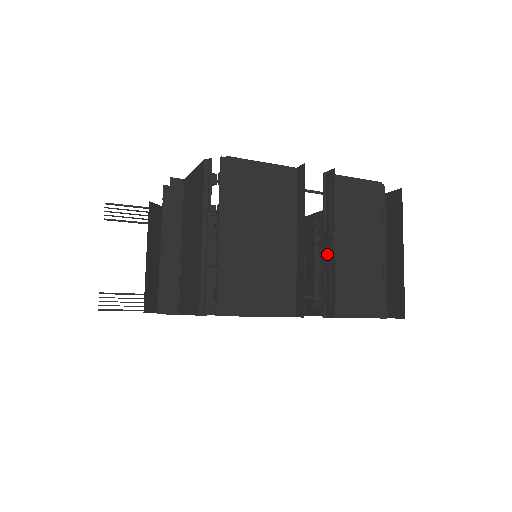
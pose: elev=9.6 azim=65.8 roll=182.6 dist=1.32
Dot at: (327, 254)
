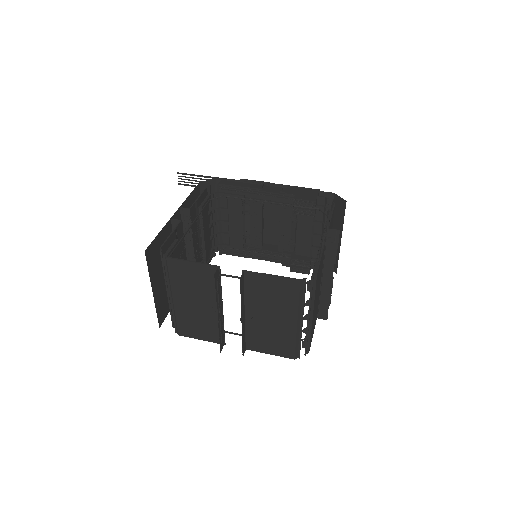
Dot at: (242, 322)
